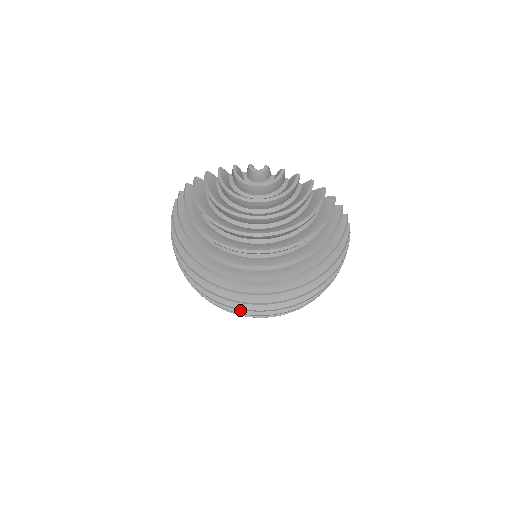
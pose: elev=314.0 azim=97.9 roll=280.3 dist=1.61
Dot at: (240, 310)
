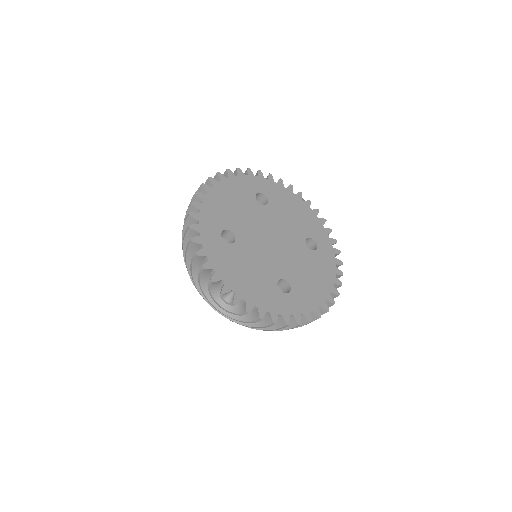
Dot at: occluded
